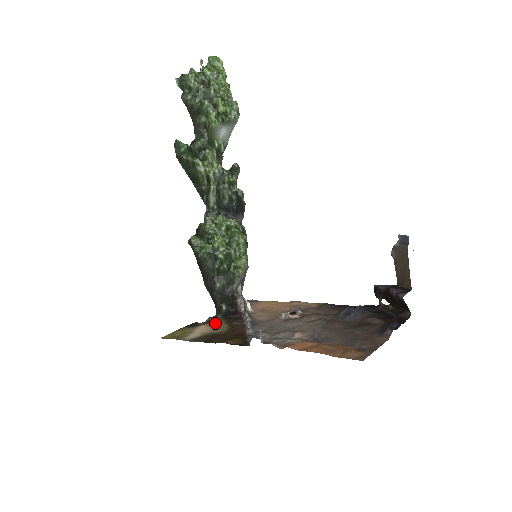
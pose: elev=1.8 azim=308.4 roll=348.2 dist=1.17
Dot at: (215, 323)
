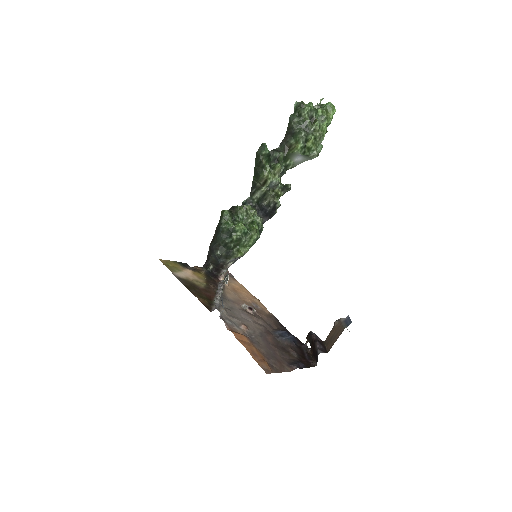
Dot at: (199, 275)
